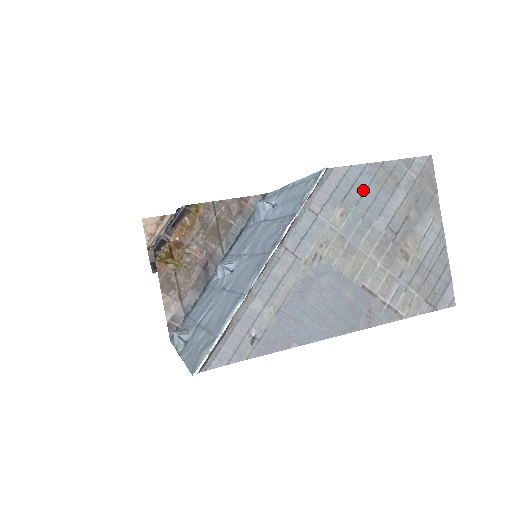
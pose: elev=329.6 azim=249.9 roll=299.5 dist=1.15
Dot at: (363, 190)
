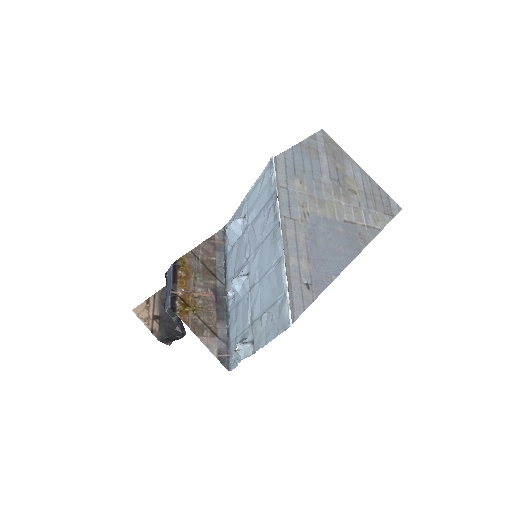
Dot at: (301, 163)
